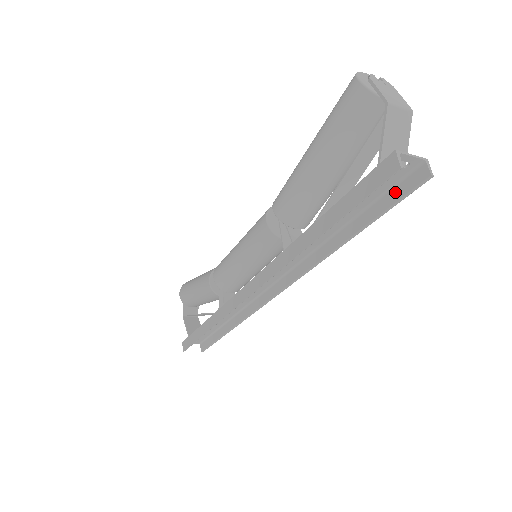
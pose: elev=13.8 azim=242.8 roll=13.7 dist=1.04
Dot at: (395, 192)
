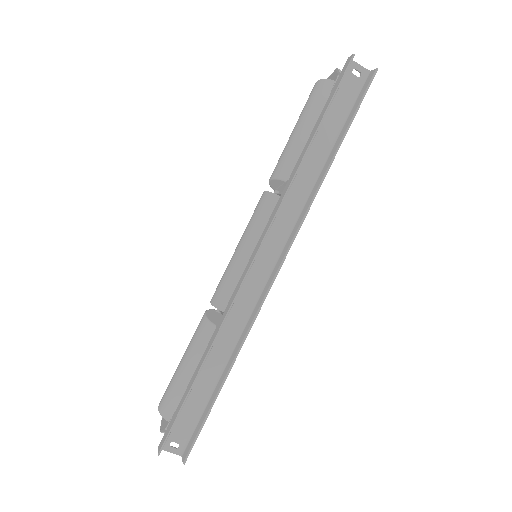
Dot at: (358, 98)
